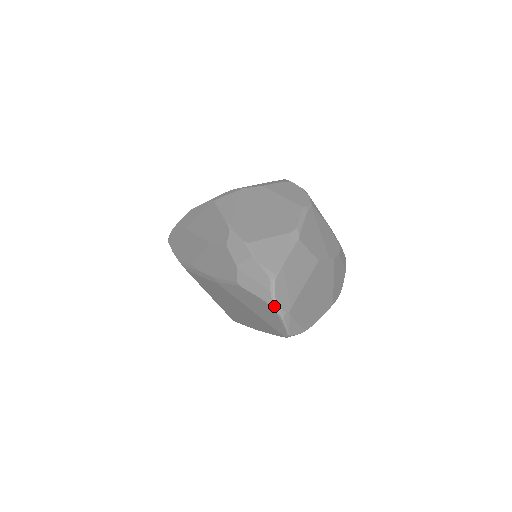
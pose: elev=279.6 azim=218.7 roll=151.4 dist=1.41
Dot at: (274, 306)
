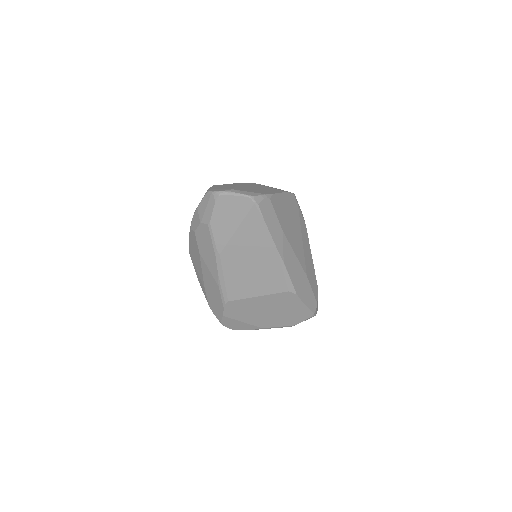
Dot at: (219, 194)
